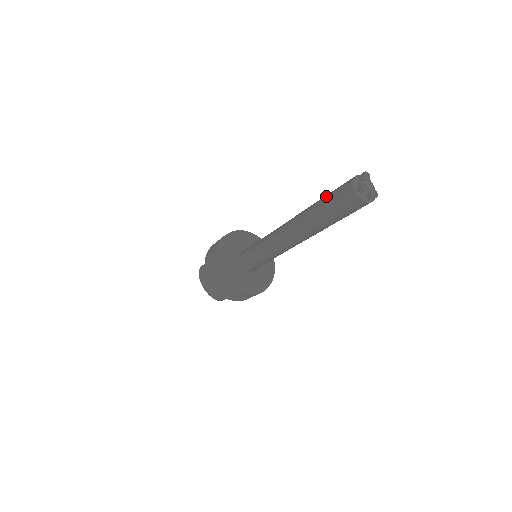
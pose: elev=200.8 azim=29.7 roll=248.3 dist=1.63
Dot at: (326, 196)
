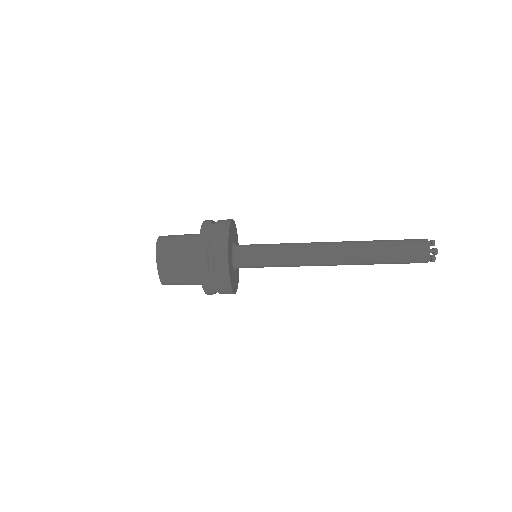
Dot at: (394, 242)
